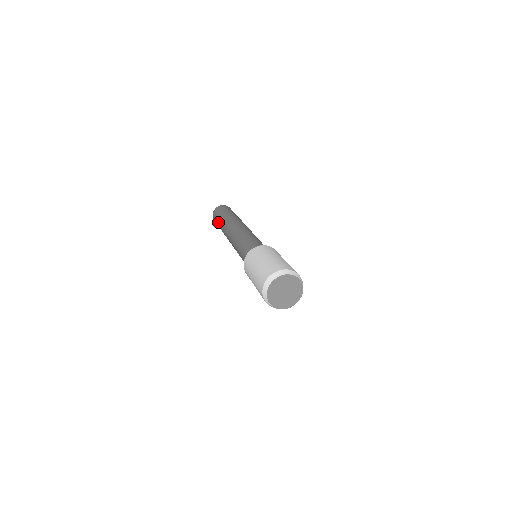
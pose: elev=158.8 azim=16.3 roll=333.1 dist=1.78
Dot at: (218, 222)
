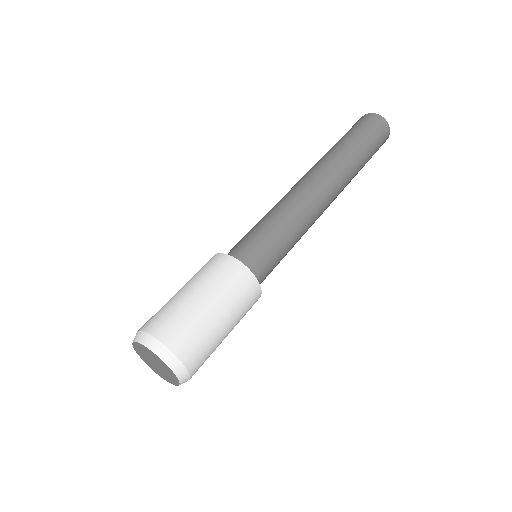
Dot at: occluded
